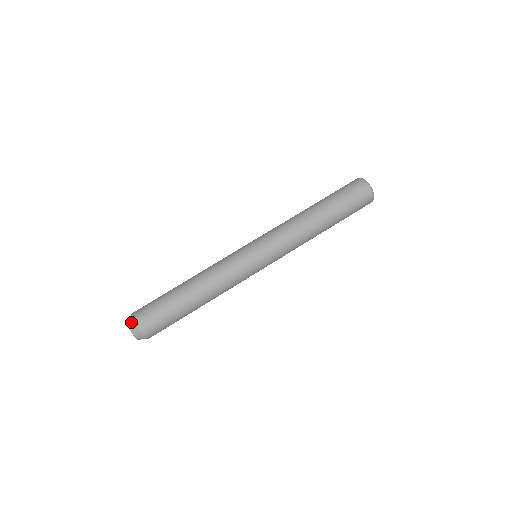
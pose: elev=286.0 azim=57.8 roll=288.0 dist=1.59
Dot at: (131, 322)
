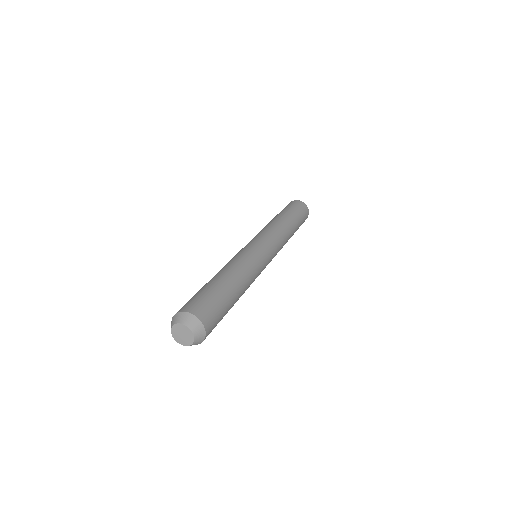
Dot at: (181, 316)
